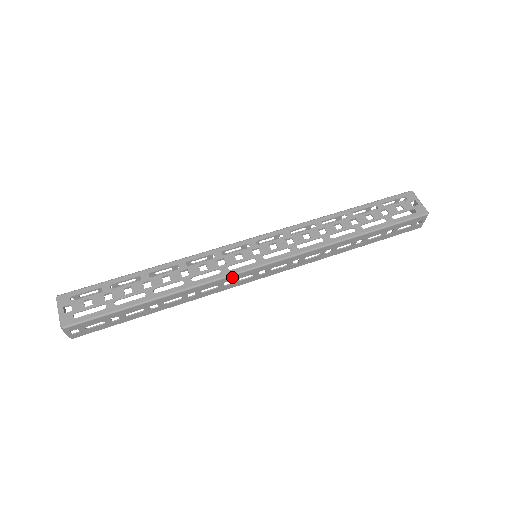
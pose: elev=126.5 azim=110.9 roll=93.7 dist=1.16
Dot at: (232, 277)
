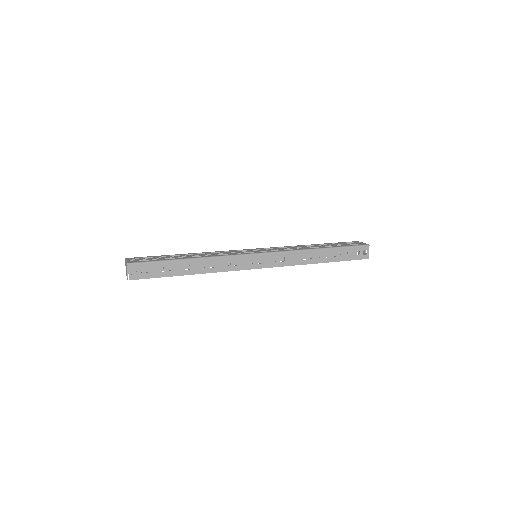
Dot at: (240, 257)
